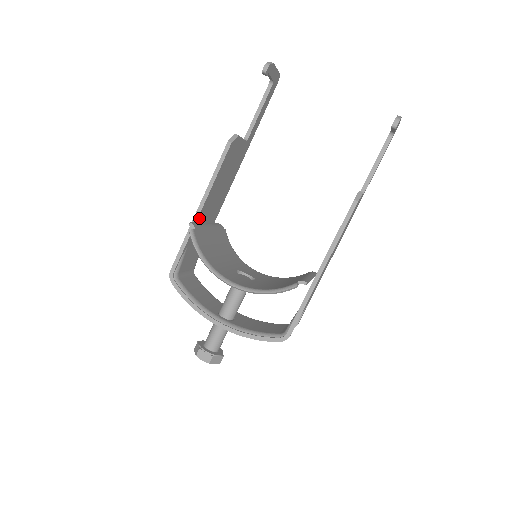
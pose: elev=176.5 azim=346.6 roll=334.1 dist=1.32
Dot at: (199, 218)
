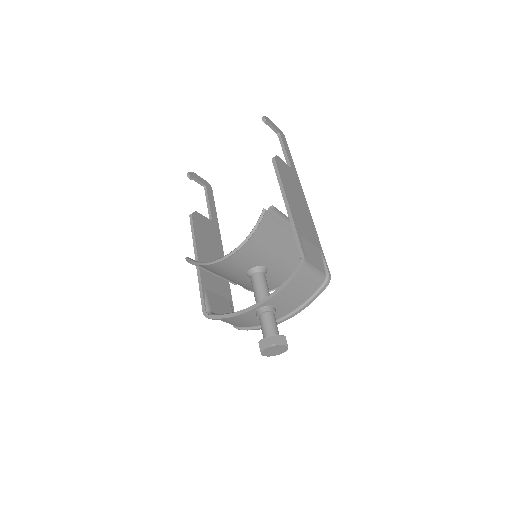
Dot at: occluded
